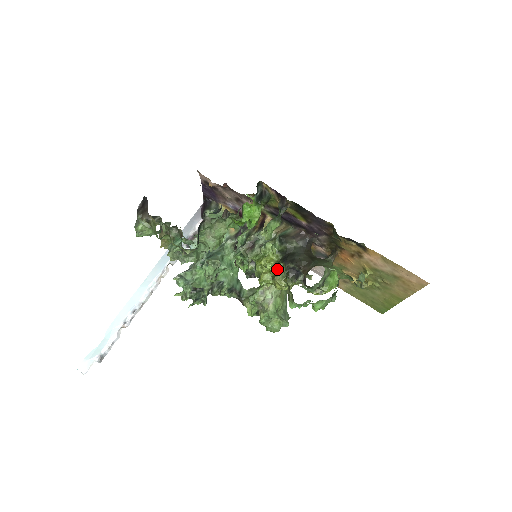
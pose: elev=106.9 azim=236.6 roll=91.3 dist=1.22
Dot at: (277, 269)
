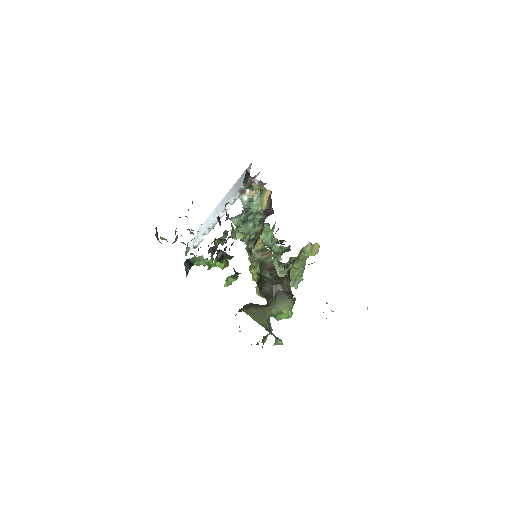
Dot at: occluded
